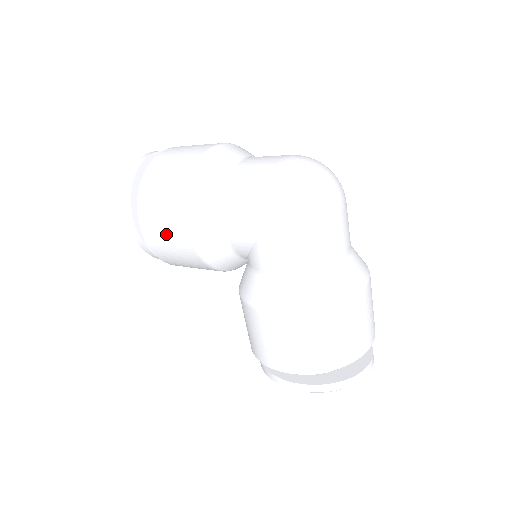
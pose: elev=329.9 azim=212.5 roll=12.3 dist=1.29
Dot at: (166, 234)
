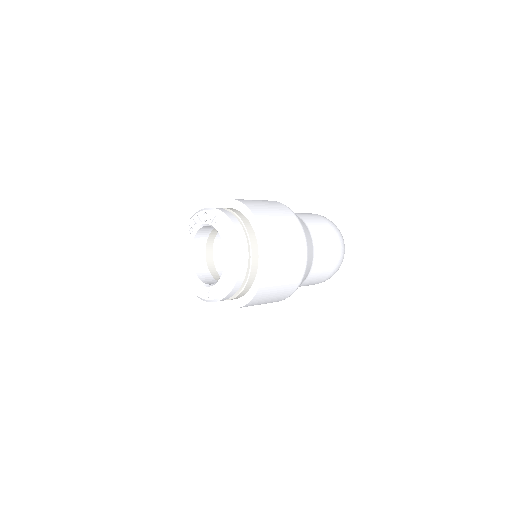
Dot at: occluded
